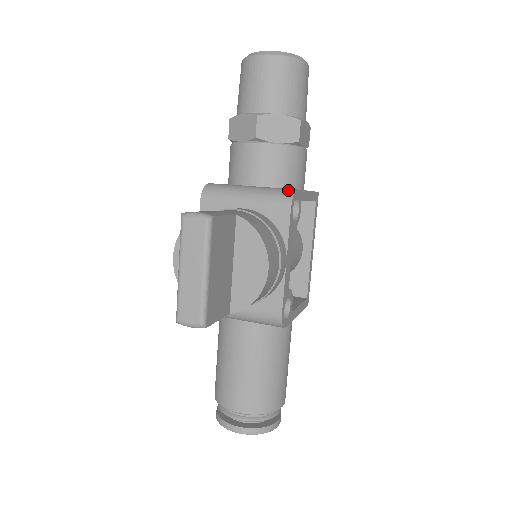
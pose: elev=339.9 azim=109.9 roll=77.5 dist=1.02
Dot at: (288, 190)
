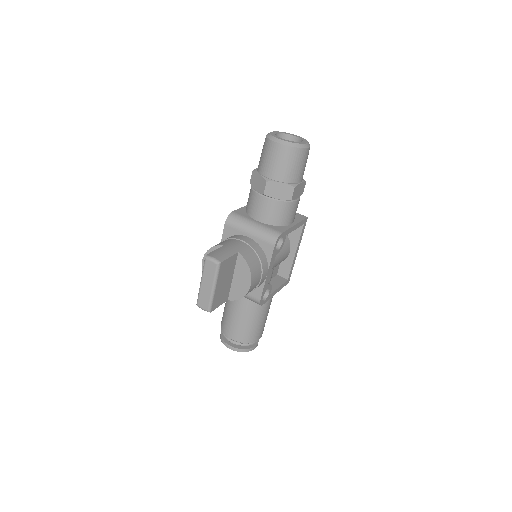
Dot at: (276, 233)
